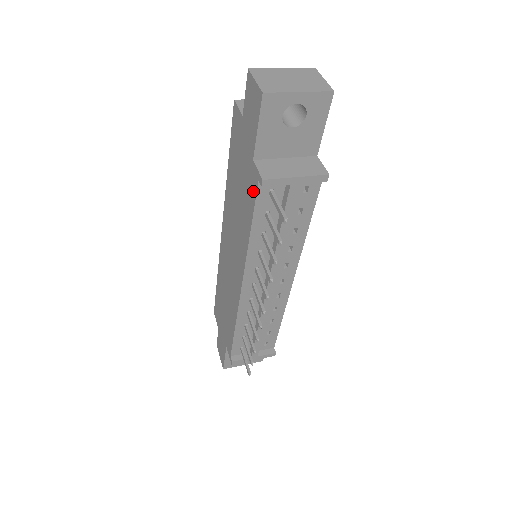
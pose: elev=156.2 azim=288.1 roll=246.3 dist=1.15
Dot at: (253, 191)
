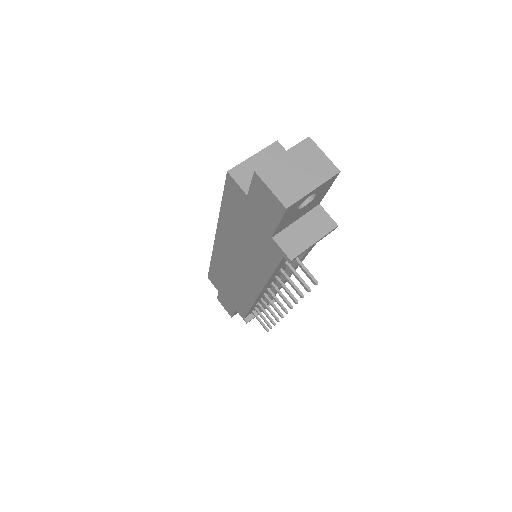
Dot at: (274, 256)
